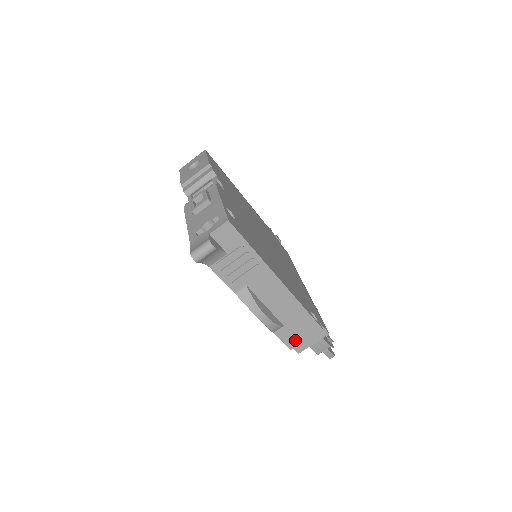
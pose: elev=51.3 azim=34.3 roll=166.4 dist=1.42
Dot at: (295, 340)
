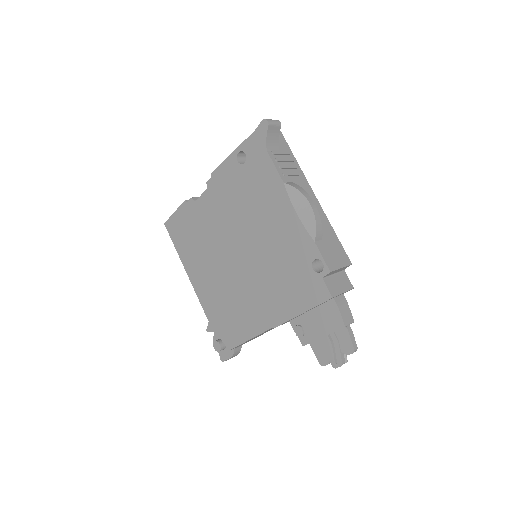
Dot at: (332, 262)
